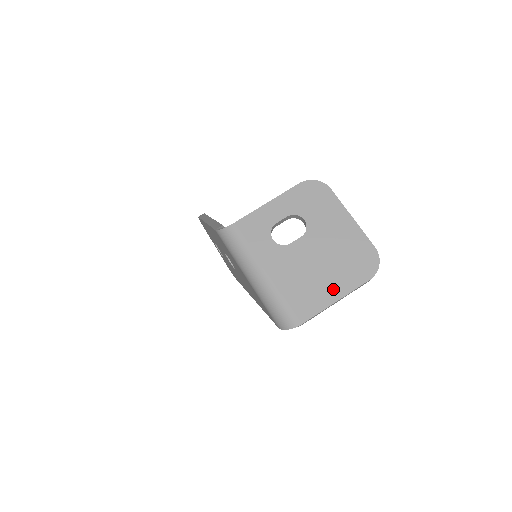
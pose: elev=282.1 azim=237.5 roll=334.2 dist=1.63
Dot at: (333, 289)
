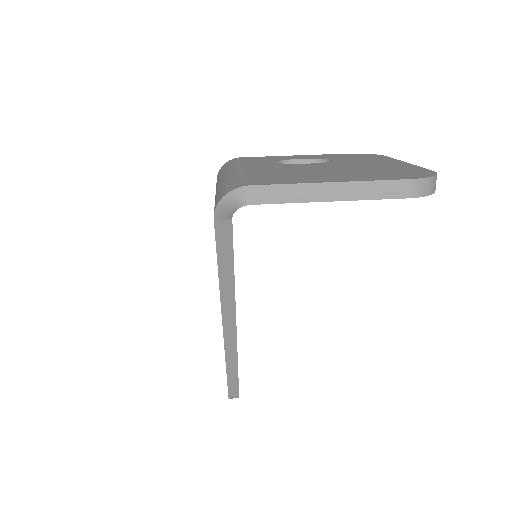
Dot at: (334, 178)
